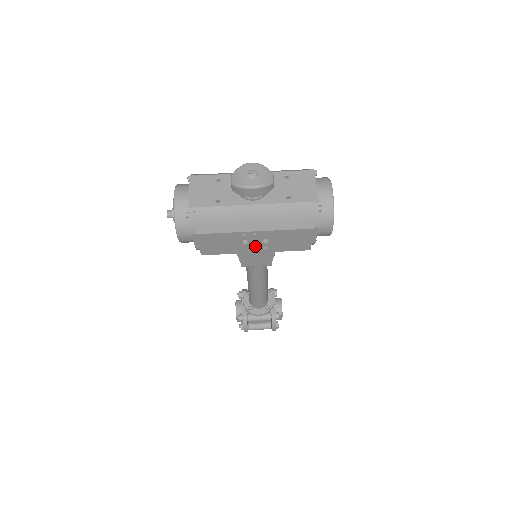
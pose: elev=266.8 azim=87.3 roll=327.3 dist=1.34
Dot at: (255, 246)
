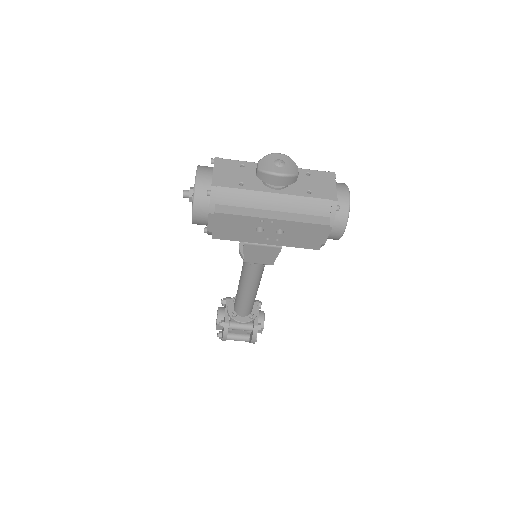
Dot at: (268, 236)
